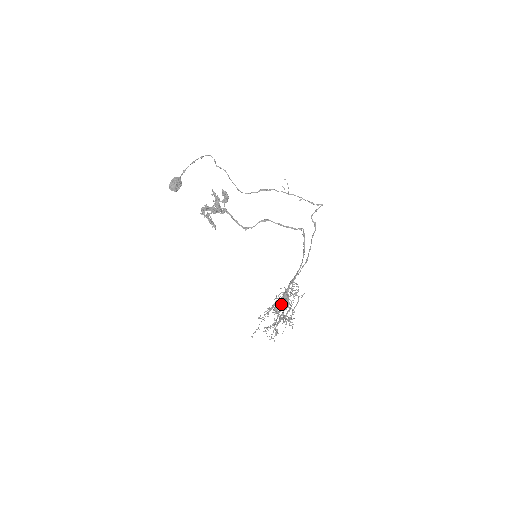
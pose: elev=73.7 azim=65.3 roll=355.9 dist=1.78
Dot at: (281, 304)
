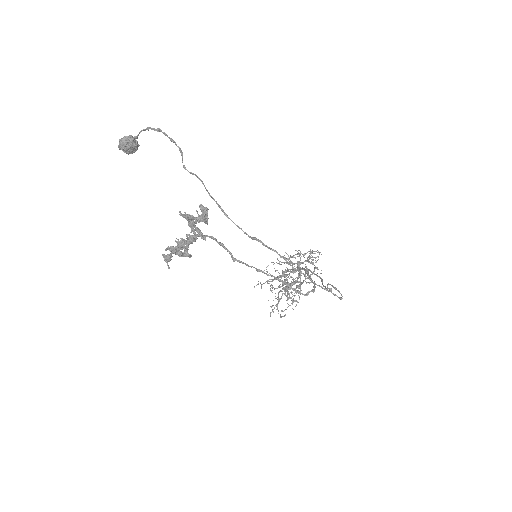
Dot at: occluded
